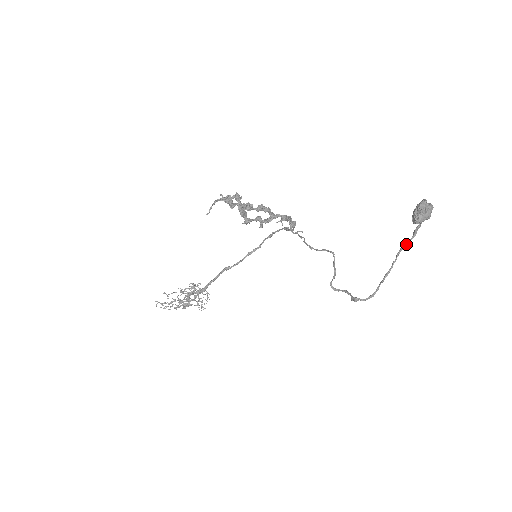
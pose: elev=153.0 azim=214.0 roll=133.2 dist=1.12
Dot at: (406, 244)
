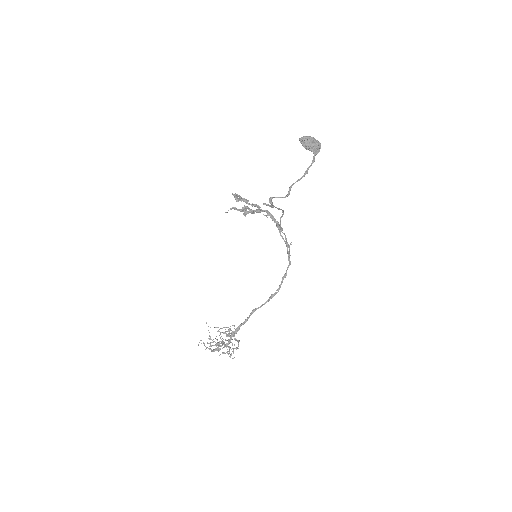
Dot at: (308, 168)
